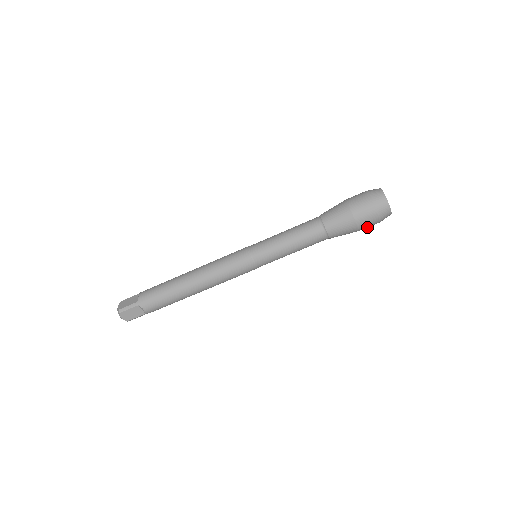
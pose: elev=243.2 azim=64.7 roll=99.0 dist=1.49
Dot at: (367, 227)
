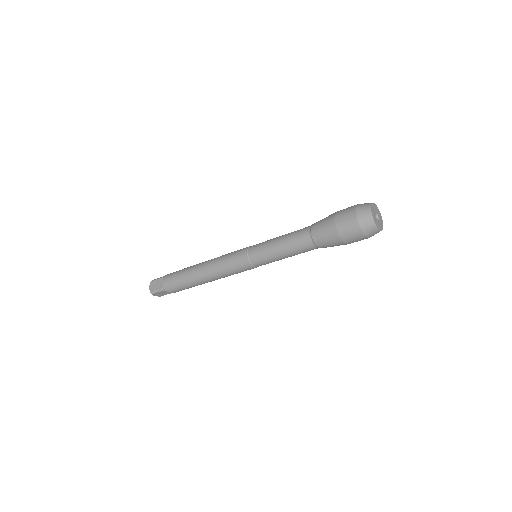
Dot at: occluded
